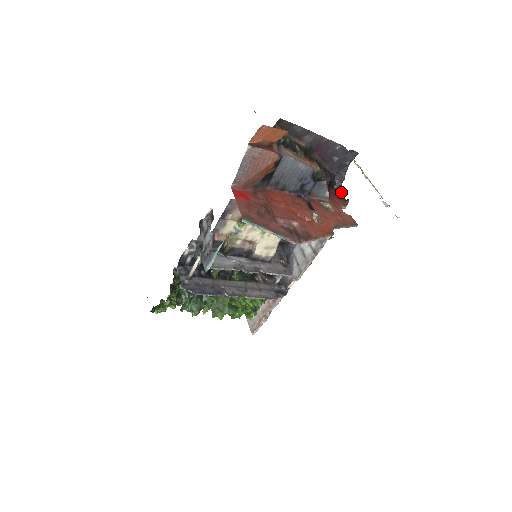
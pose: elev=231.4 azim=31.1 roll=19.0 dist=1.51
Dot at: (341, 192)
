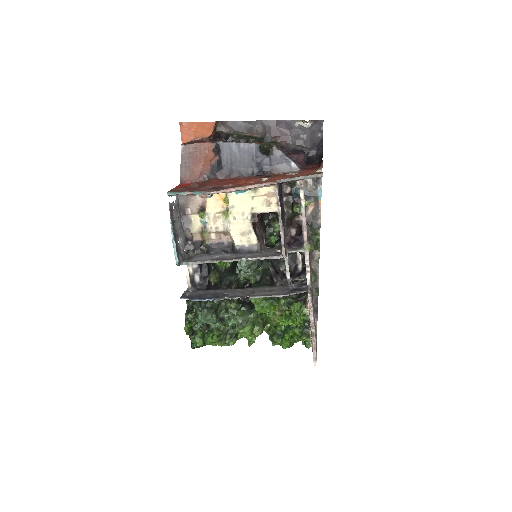
Dot at: occluded
